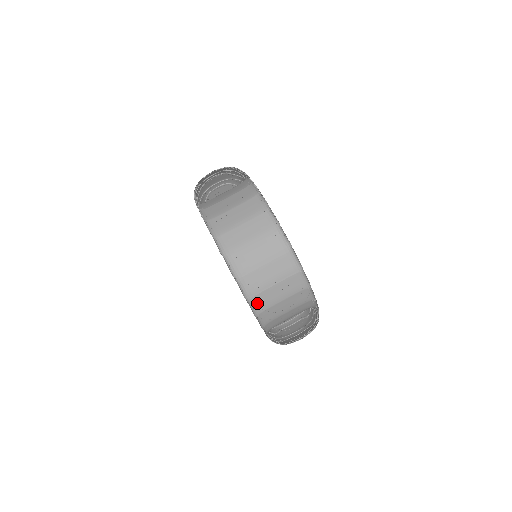
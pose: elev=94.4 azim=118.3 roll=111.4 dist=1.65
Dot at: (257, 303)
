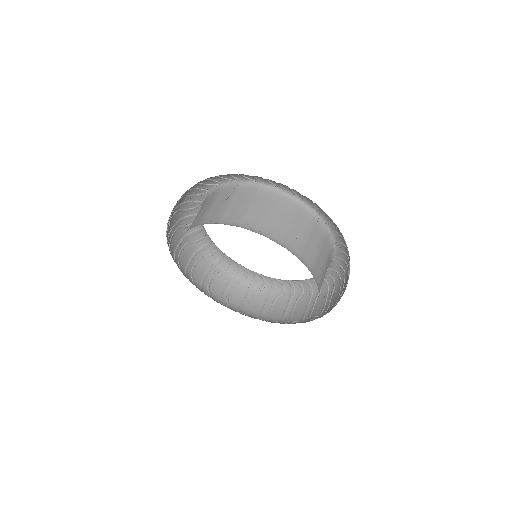
Dot at: (319, 290)
